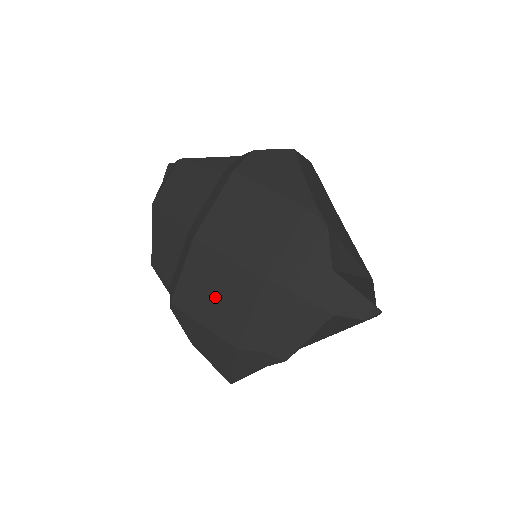
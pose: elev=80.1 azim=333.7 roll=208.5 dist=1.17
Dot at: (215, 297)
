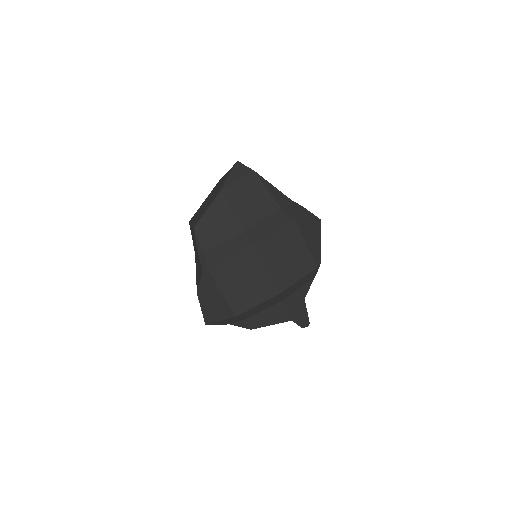
Dot at: (243, 284)
